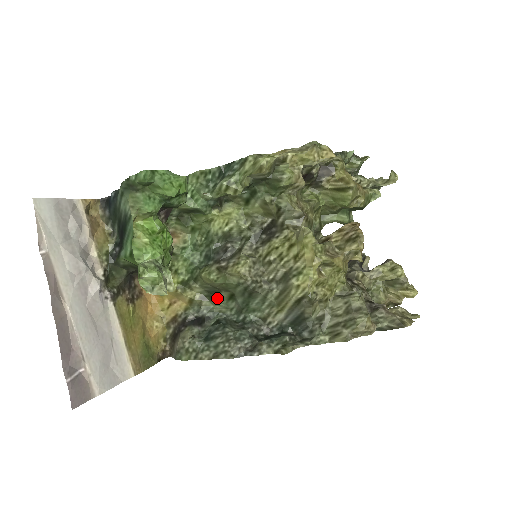
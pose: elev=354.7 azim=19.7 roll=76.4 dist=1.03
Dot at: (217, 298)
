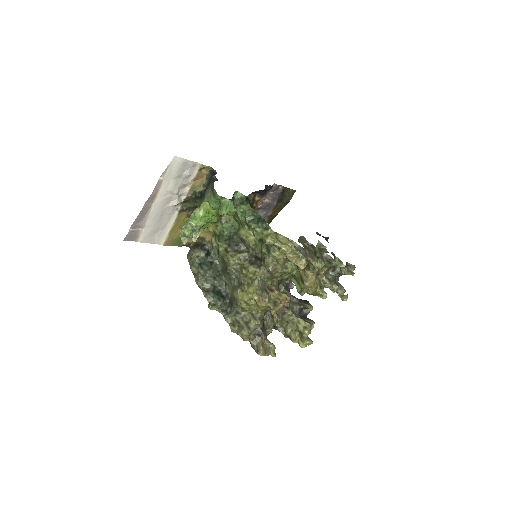
Dot at: (220, 255)
